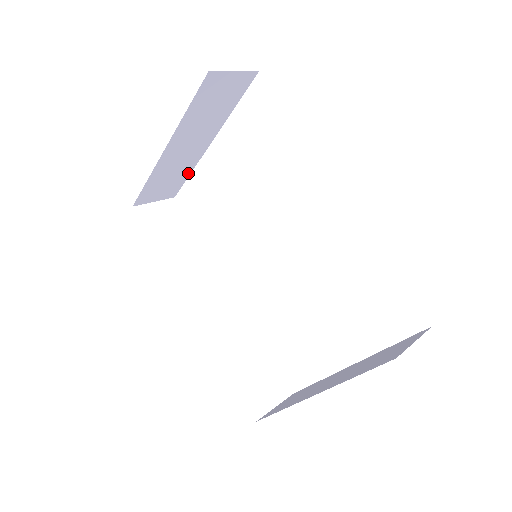
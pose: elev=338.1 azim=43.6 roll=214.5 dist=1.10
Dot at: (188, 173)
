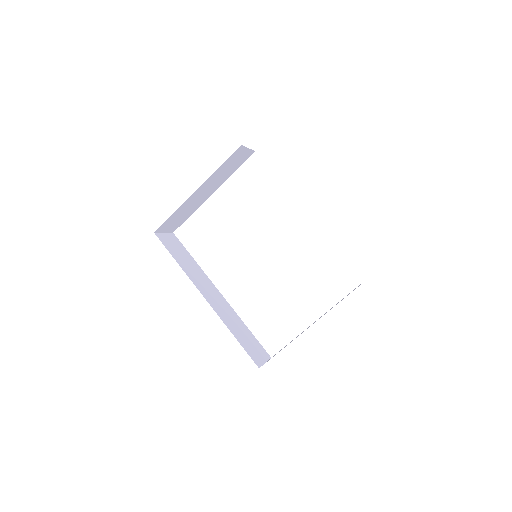
Dot at: (191, 214)
